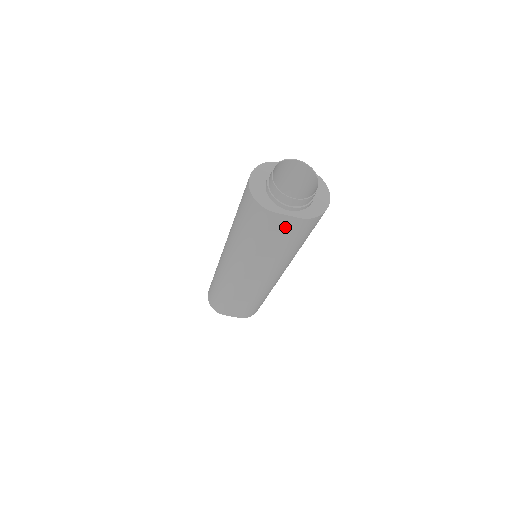
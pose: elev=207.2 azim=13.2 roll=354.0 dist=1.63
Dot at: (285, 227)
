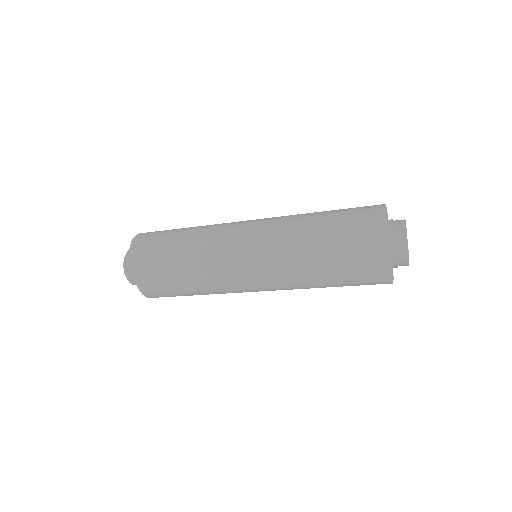
Dot at: (367, 261)
